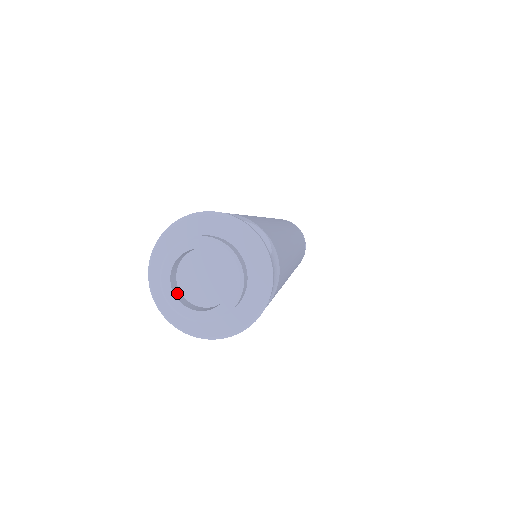
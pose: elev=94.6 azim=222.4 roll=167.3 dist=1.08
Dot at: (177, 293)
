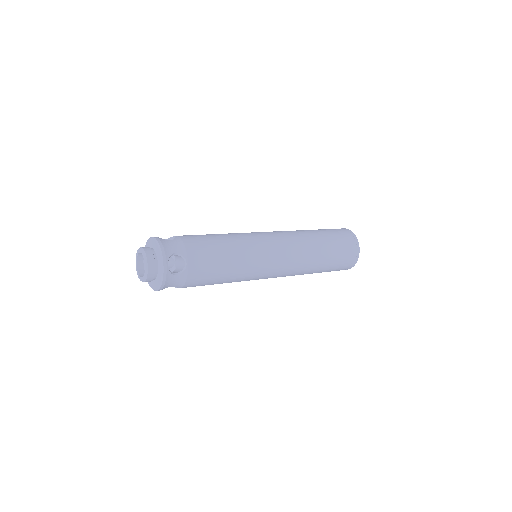
Dot at: (140, 261)
